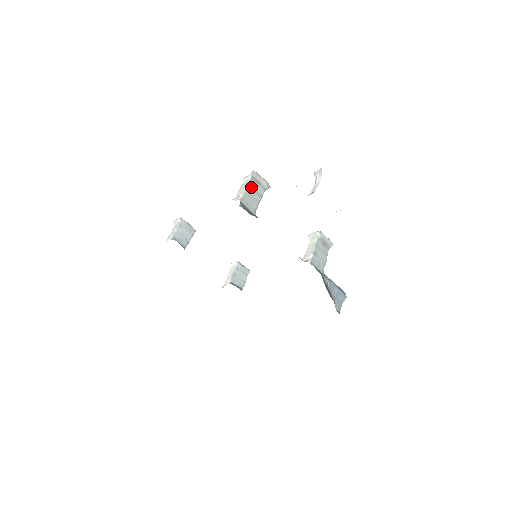
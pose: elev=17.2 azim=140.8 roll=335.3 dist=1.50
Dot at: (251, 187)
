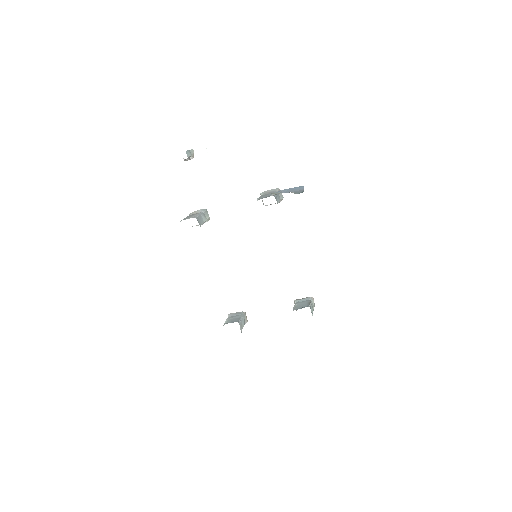
Dot at: occluded
